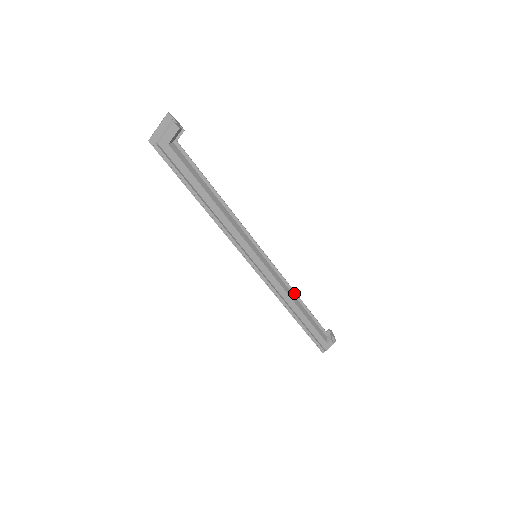
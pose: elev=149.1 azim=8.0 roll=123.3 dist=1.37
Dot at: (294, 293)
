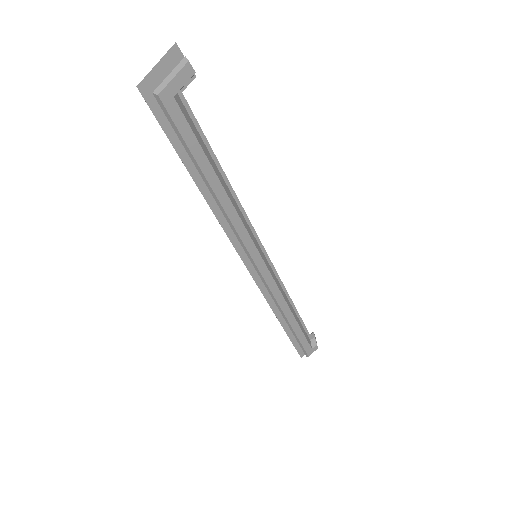
Dot at: (288, 296)
